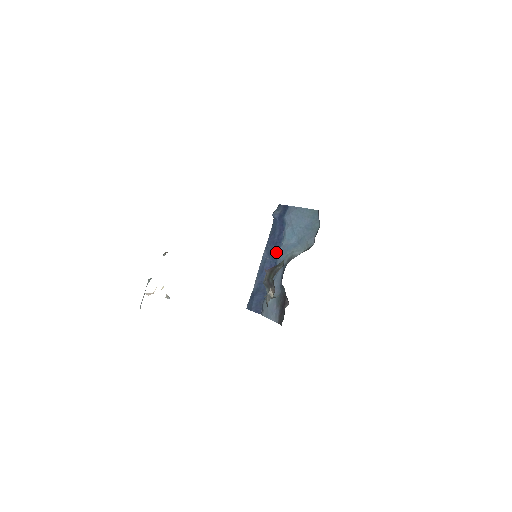
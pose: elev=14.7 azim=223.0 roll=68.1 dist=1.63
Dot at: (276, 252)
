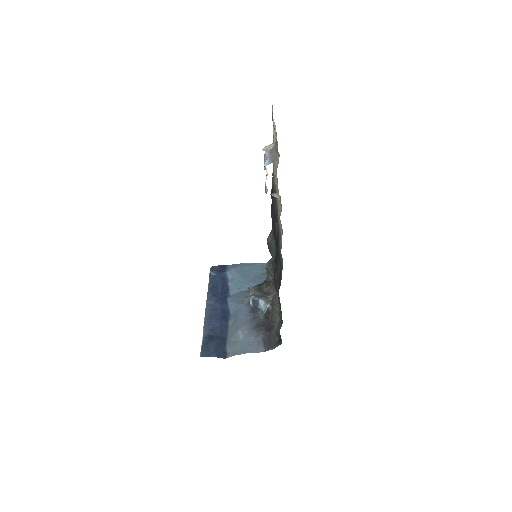
Dot at: (225, 300)
